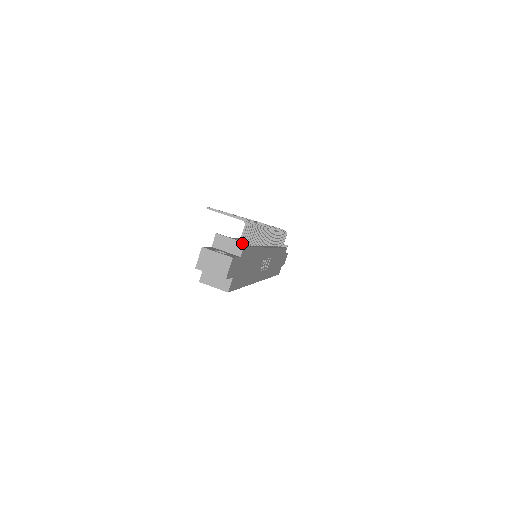
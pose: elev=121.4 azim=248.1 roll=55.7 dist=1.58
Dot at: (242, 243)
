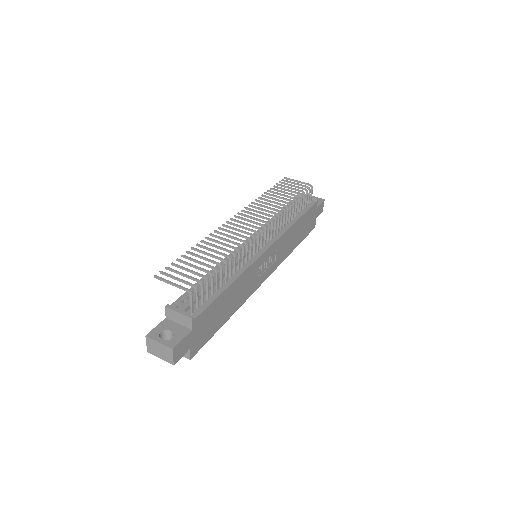
Dot at: (189, 318)
